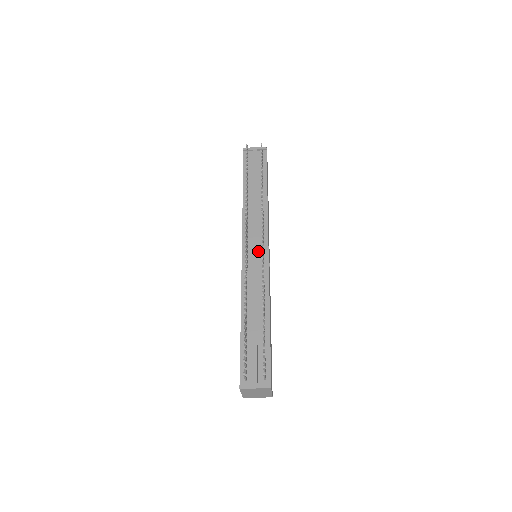
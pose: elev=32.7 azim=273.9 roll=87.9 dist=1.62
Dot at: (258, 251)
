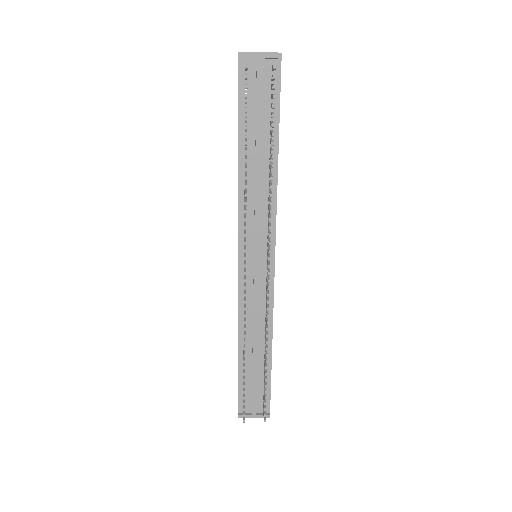
Dot at: (260, 264)
